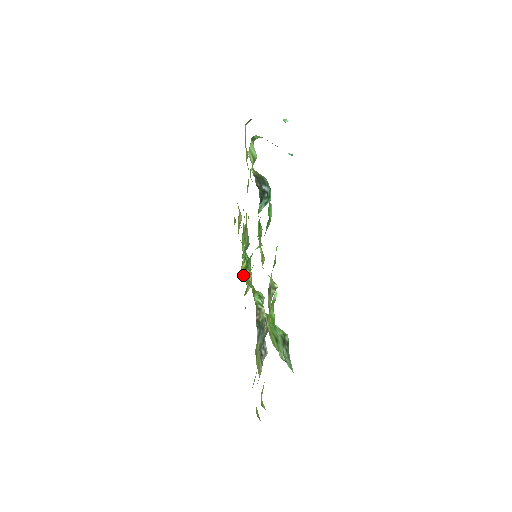
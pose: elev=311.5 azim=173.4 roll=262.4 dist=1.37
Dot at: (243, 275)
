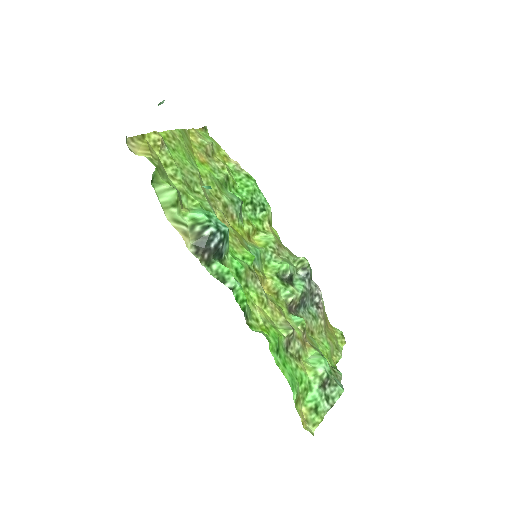
Dot at: (257, 228)
